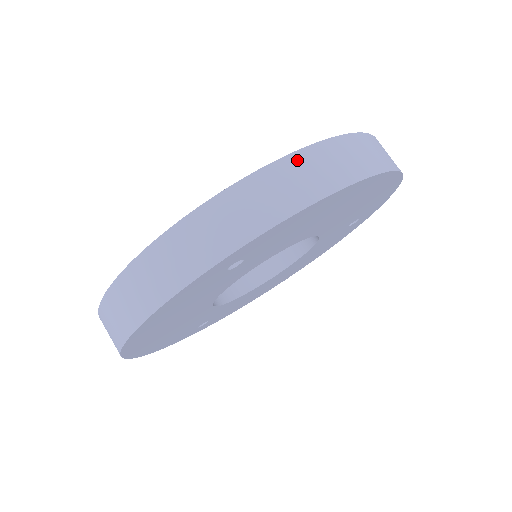
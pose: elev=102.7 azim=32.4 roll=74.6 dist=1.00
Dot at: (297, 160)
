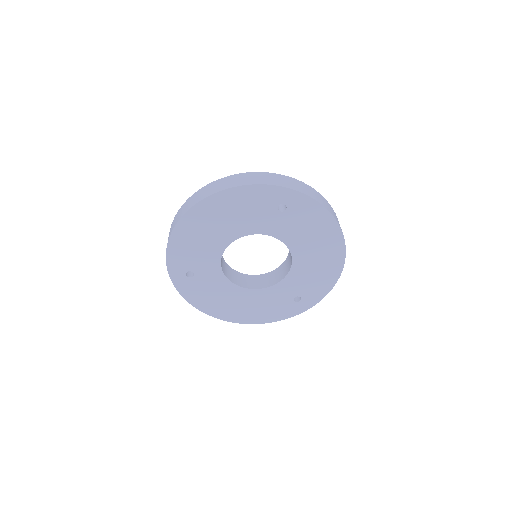
Dot at: (327, 202)
